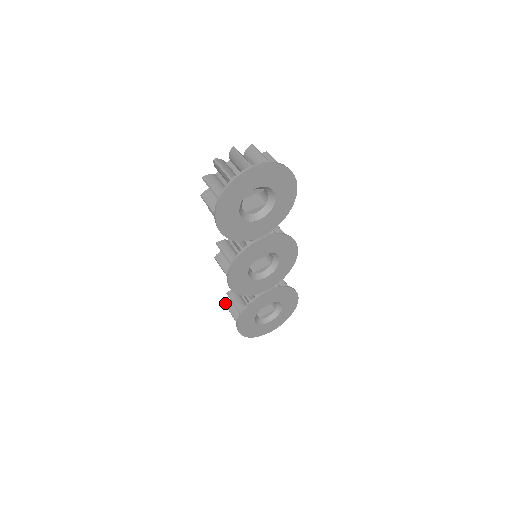
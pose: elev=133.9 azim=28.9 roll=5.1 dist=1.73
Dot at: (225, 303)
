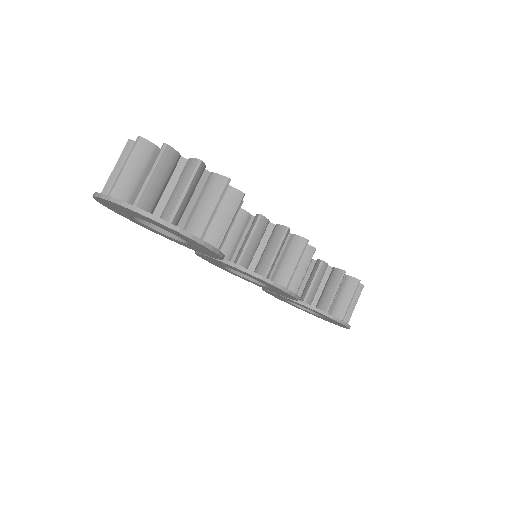
Dot at: occluded
